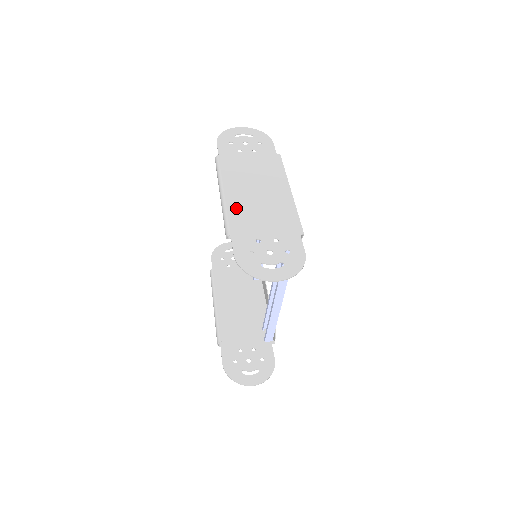
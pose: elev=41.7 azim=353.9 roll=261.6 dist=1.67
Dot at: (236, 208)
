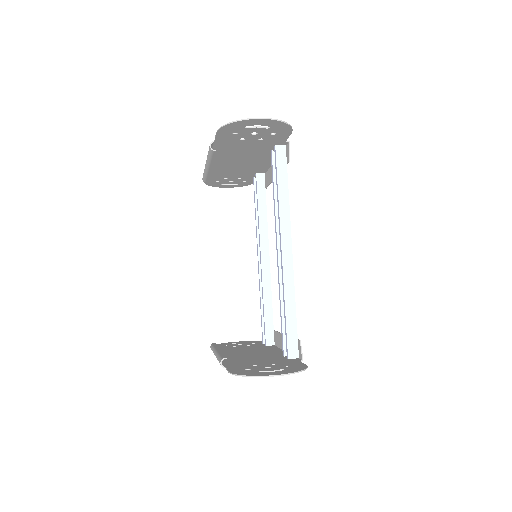
Dot at: (220, 153)
